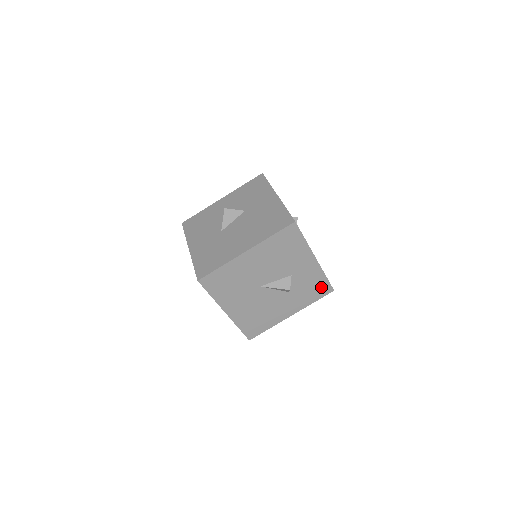
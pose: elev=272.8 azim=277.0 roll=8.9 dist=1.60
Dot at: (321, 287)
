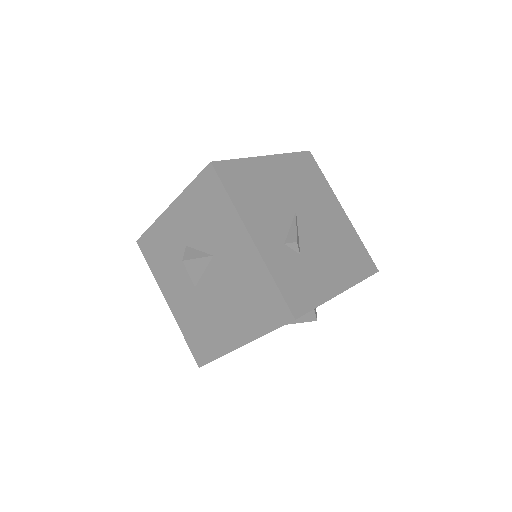
Dot at: occluded
